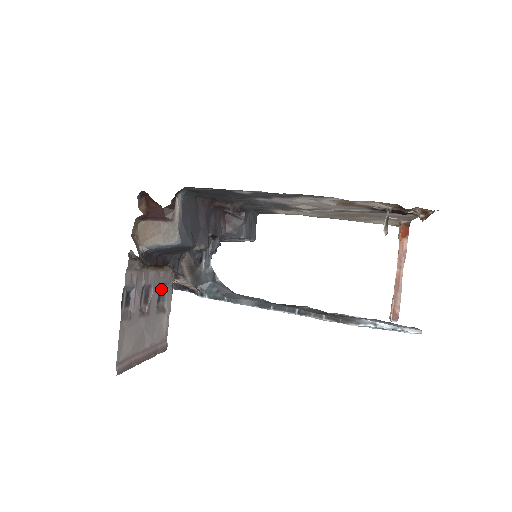
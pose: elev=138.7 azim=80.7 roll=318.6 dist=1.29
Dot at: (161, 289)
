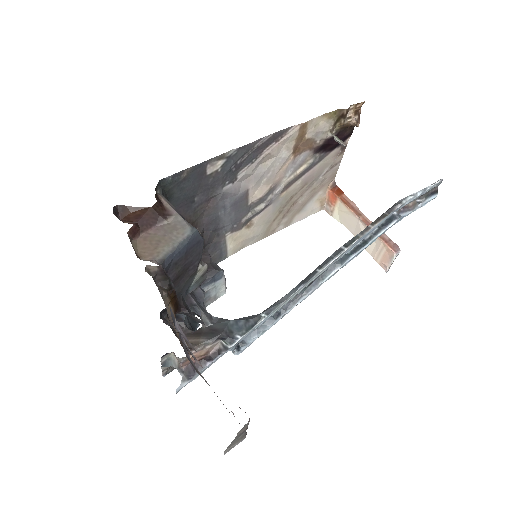
Dot at: (187, 357)
